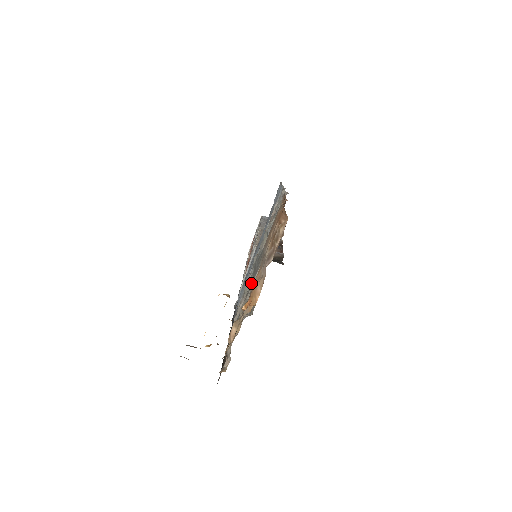
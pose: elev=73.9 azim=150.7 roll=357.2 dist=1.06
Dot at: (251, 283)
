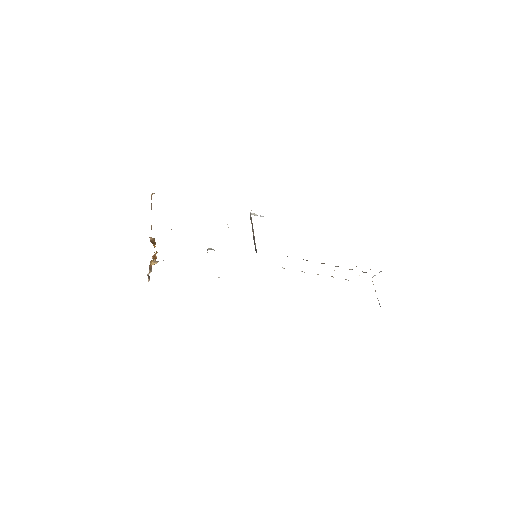
Dot at: occluded
